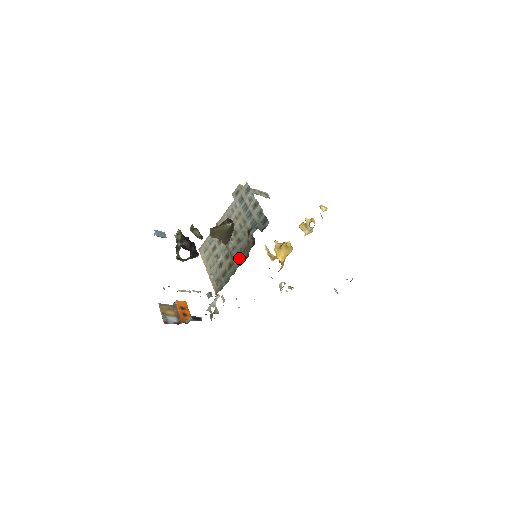
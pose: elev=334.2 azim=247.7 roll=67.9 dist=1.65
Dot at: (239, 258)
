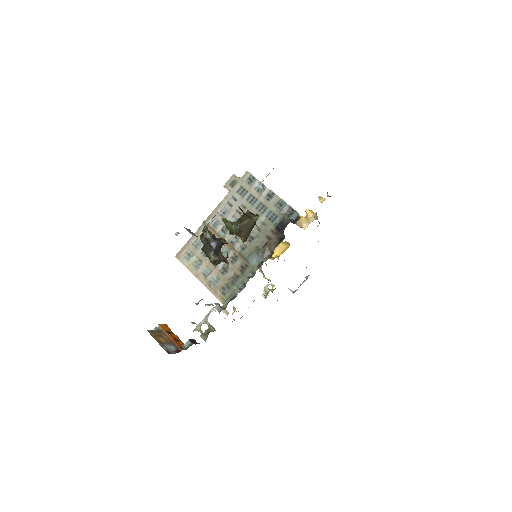
Dot at: (258, 257)
